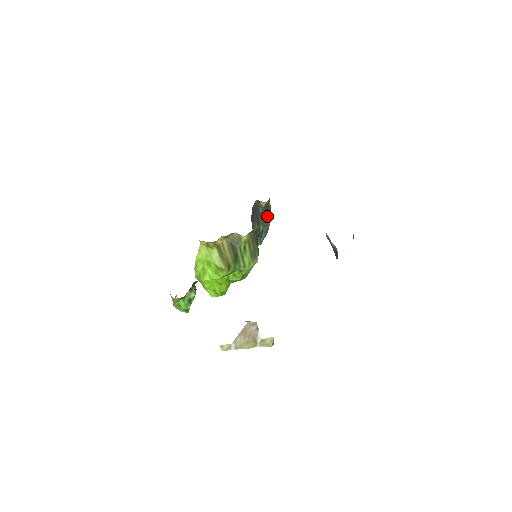
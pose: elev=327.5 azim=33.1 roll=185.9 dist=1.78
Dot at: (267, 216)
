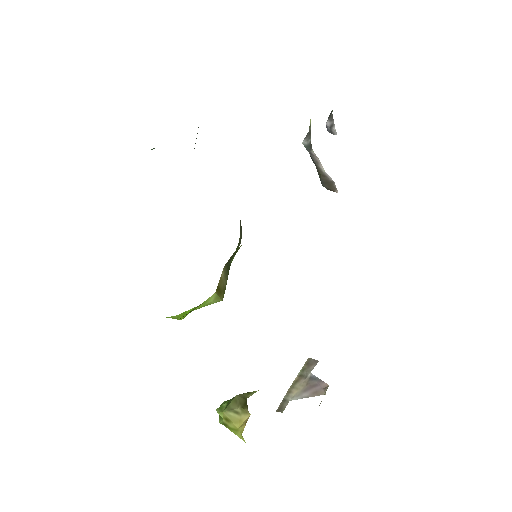
Dot at: occluded
